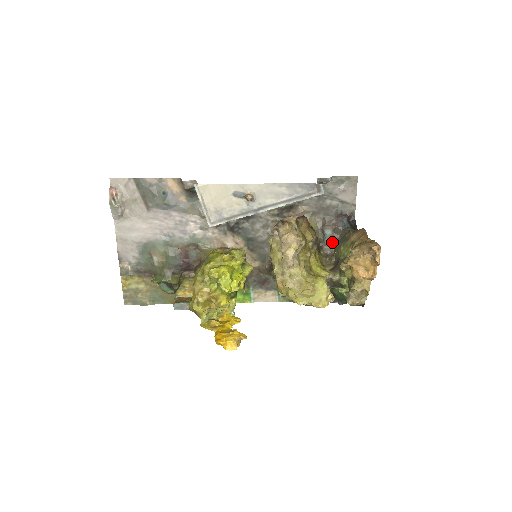
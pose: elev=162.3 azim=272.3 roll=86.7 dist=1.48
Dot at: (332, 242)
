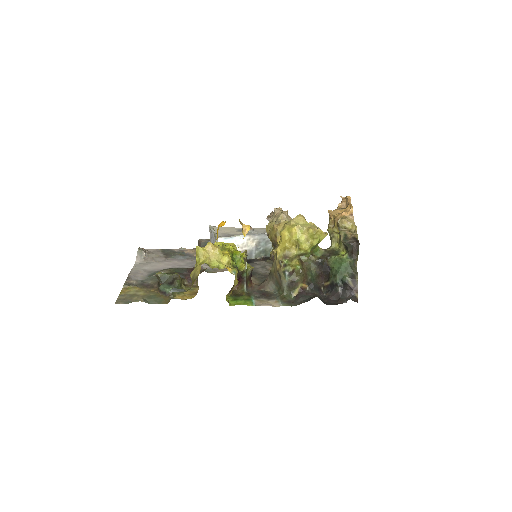
Dot at: occluded
